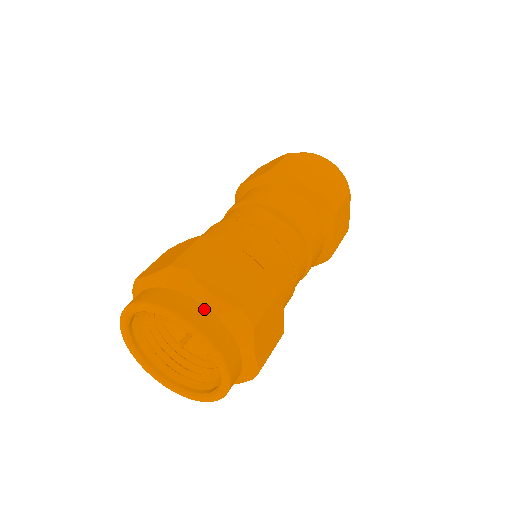
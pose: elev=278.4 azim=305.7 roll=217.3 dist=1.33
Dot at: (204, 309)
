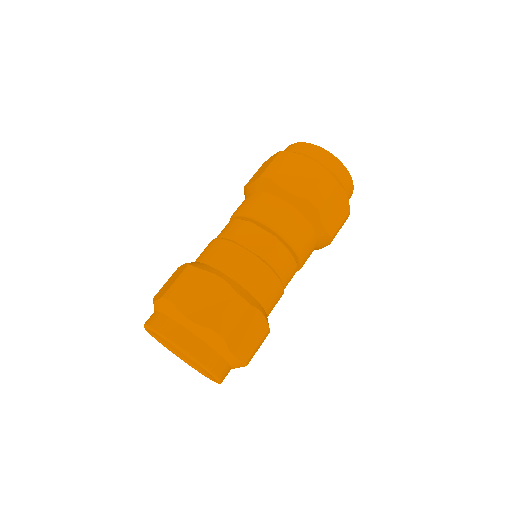
Dot at: (185, 331)
